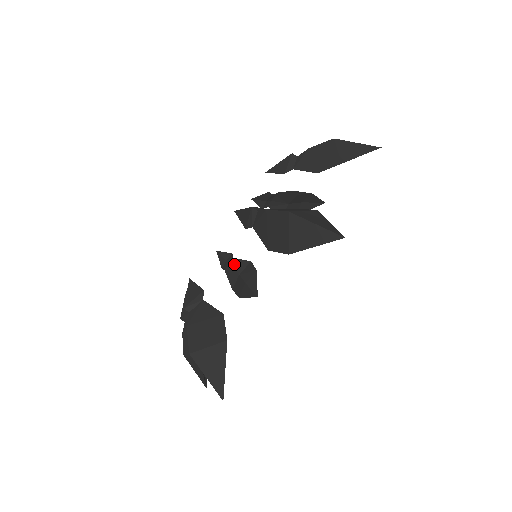
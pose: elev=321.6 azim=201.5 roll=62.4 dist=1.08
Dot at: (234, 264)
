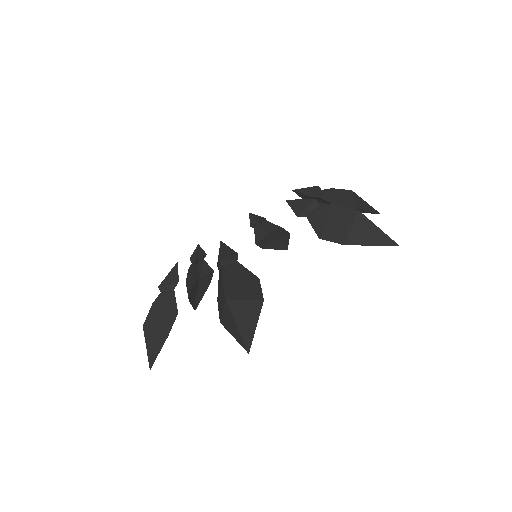
Dot at: (266, 225)
